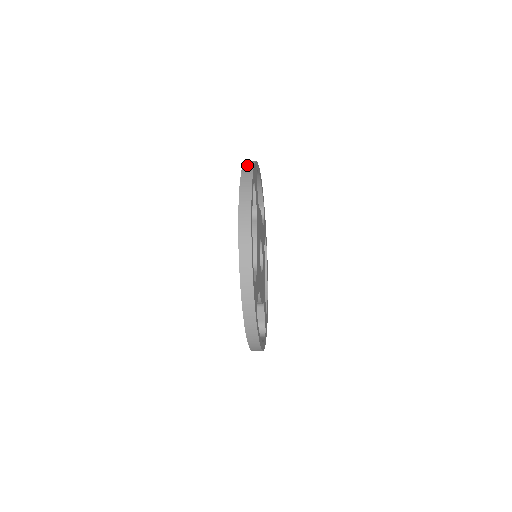
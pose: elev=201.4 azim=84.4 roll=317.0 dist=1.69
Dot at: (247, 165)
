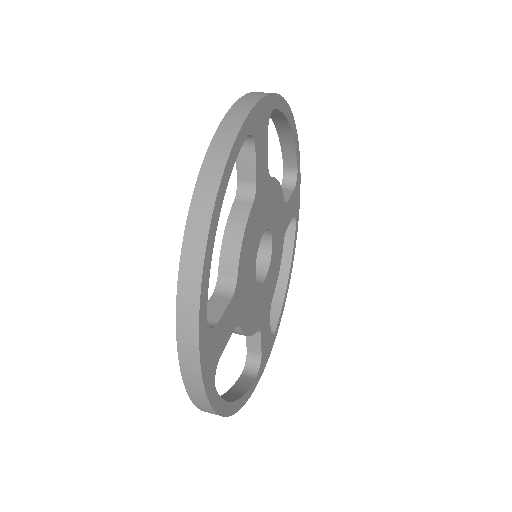
Dot at: (189, 375)
